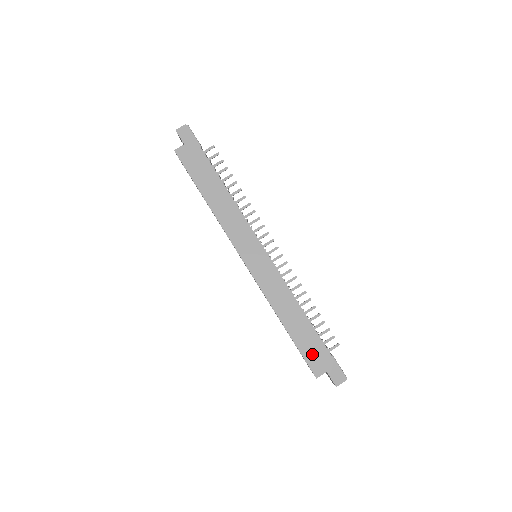
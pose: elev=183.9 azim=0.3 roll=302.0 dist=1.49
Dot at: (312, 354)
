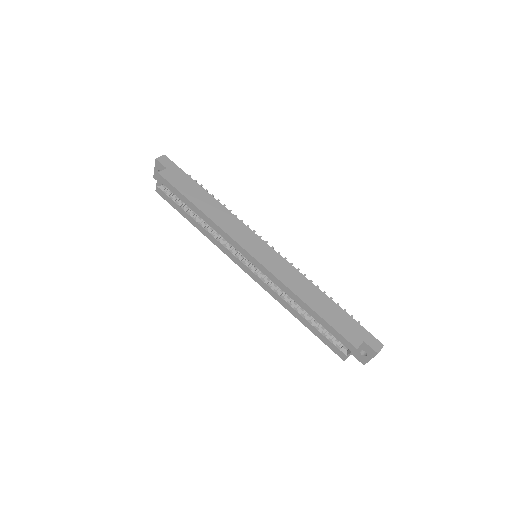
Dot at: (344, 327)
